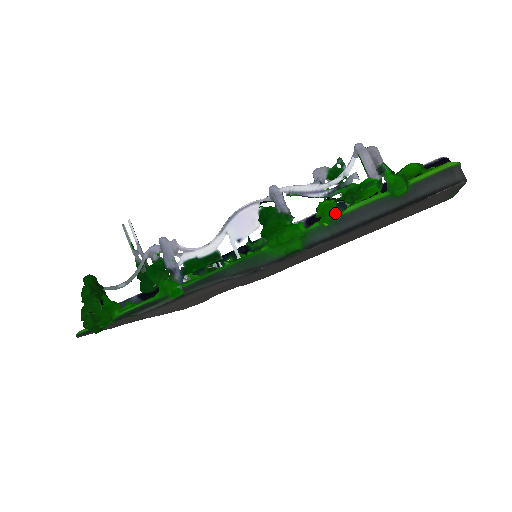
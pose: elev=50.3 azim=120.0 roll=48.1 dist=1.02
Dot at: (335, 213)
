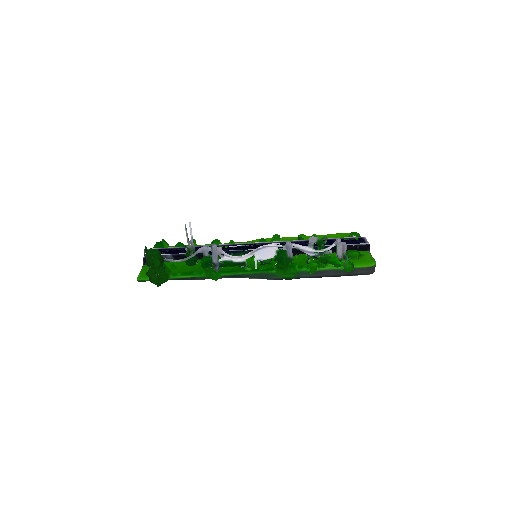
Dot at: occluded
